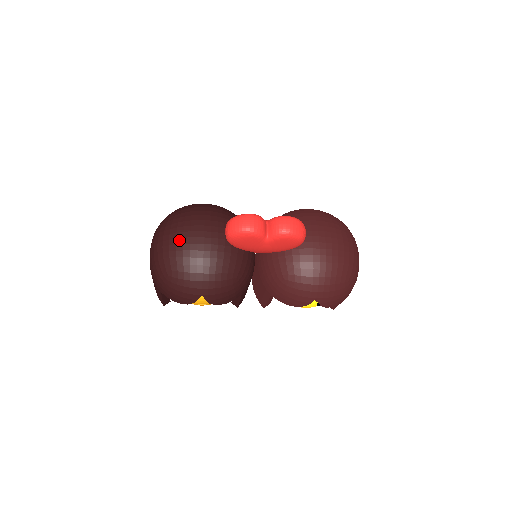
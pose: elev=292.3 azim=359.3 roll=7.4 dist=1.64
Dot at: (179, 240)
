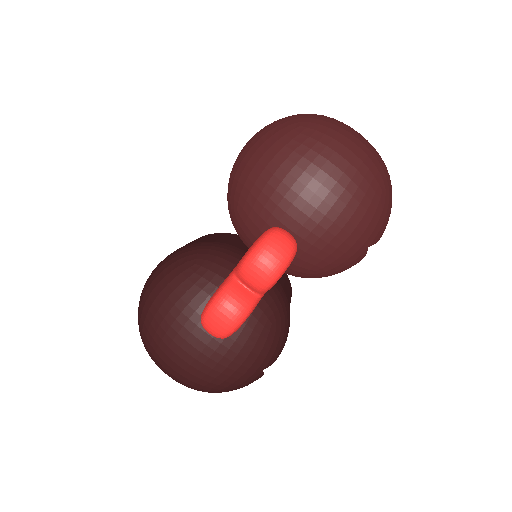
Dot at: (182, 365)
